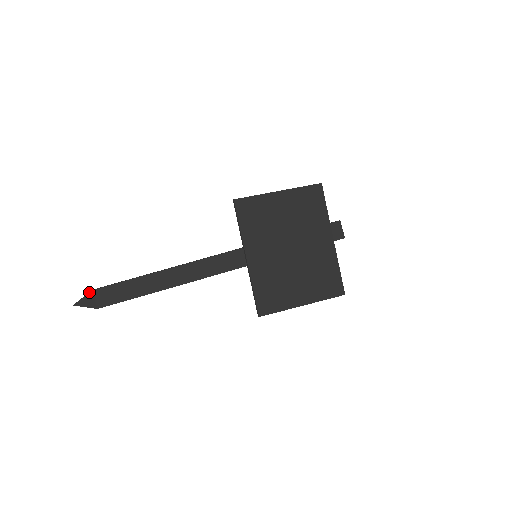
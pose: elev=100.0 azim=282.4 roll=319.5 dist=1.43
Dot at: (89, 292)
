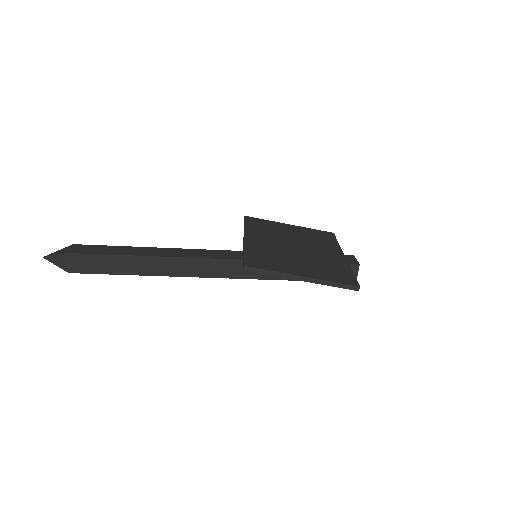
Dot at: (69, 246)
